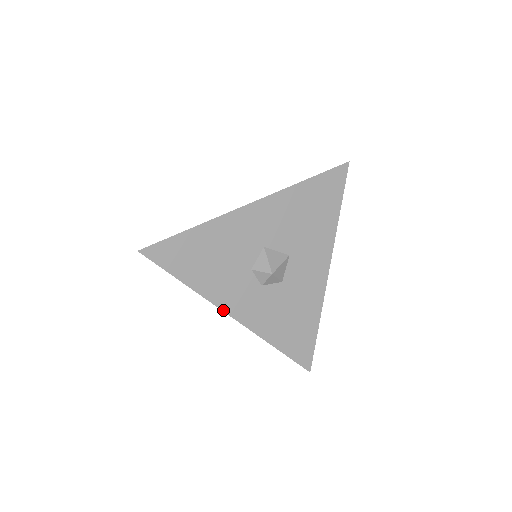
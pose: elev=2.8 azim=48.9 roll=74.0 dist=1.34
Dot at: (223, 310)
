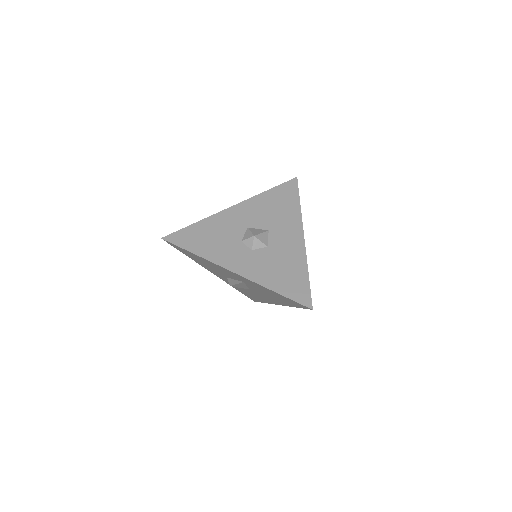
Dot at: (225, 268)
